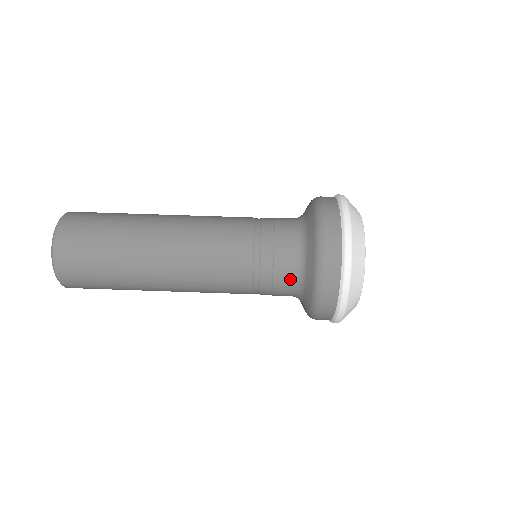
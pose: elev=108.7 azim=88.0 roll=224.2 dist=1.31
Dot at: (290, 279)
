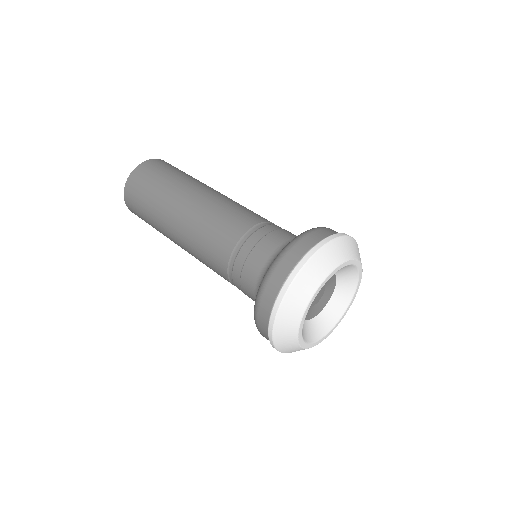
Dot at: (255, 274)
